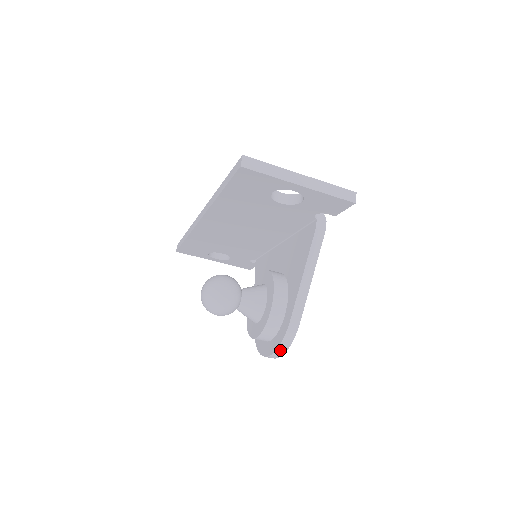
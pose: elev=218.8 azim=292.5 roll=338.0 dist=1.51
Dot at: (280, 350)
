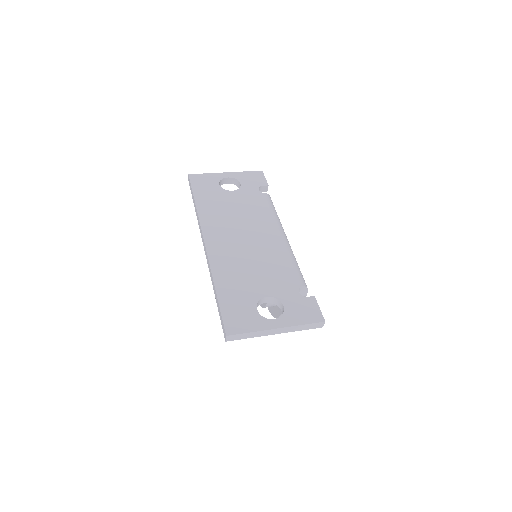
Dot at: occluded
